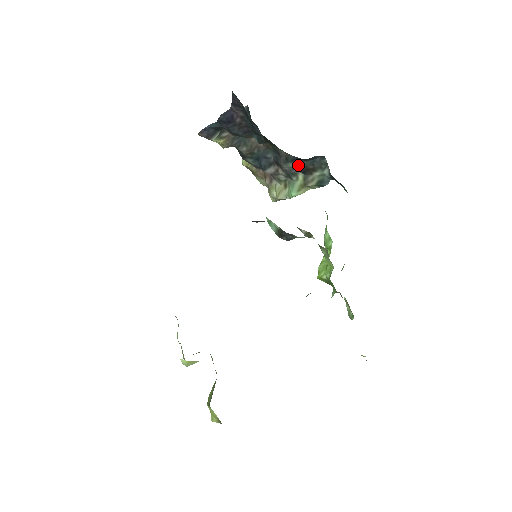
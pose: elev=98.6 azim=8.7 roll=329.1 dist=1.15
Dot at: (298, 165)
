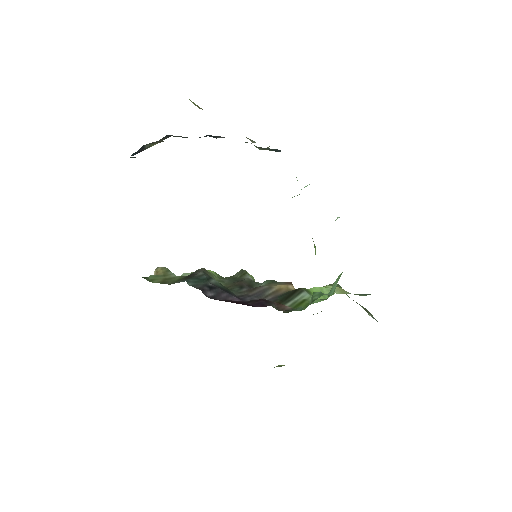
Dot at: occluded
